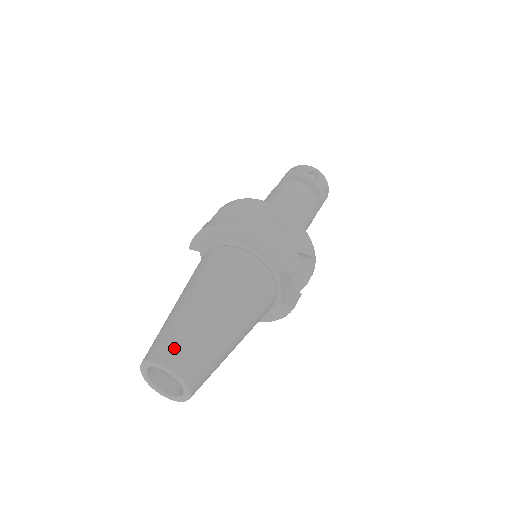
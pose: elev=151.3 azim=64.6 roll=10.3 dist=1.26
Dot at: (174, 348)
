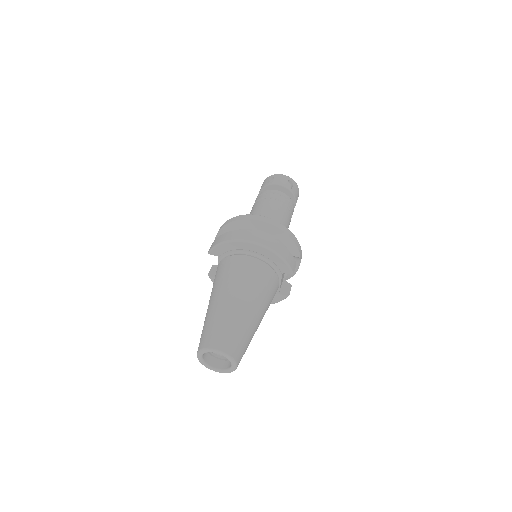
Dot at: (225, 338)
